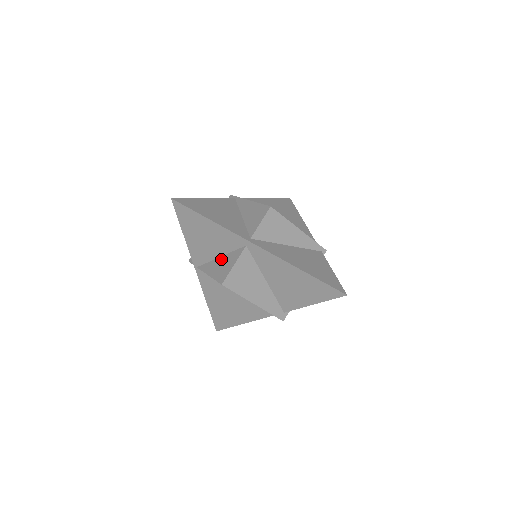
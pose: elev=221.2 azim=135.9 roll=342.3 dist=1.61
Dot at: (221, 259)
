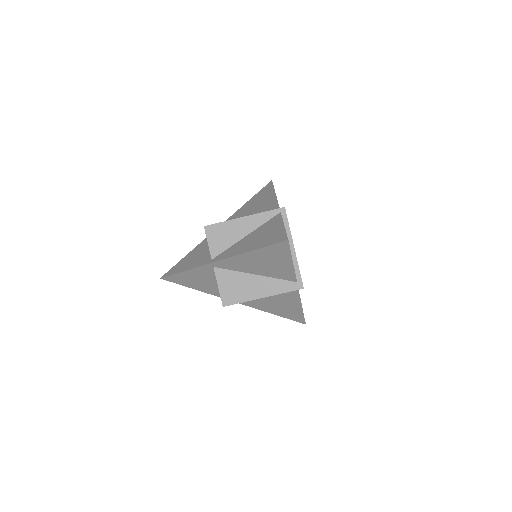
Dot at: occluded
